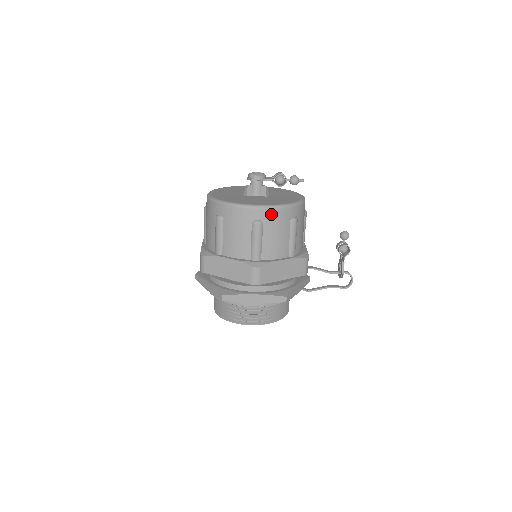
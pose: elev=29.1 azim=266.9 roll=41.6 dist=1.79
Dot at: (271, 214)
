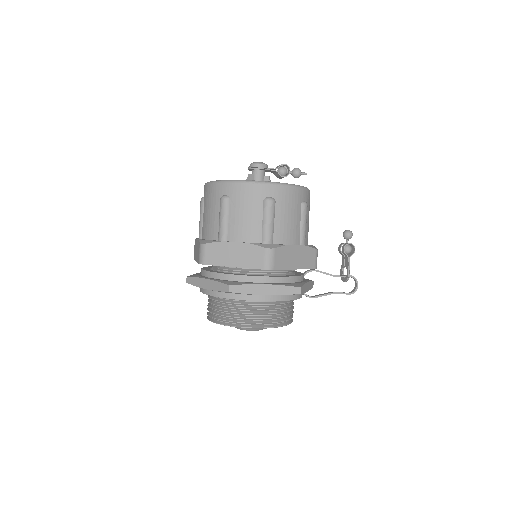
Dot at: (283, 192)
